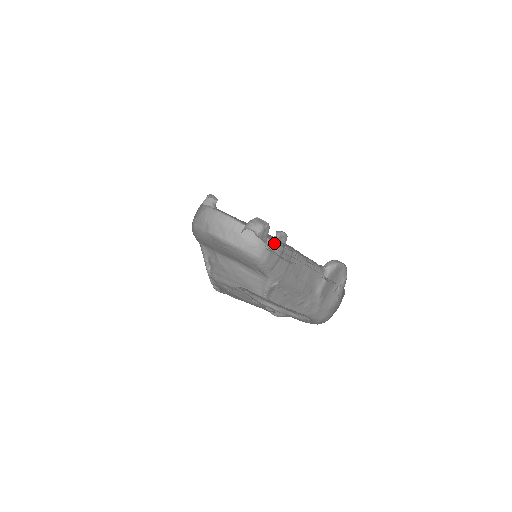
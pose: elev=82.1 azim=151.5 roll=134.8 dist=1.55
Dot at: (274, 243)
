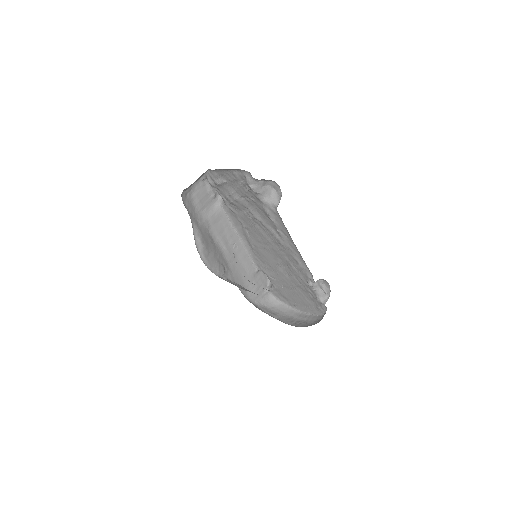
Dot at: (325, 303)
